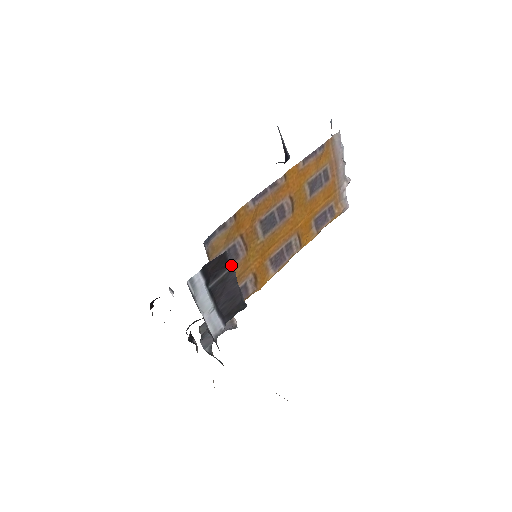
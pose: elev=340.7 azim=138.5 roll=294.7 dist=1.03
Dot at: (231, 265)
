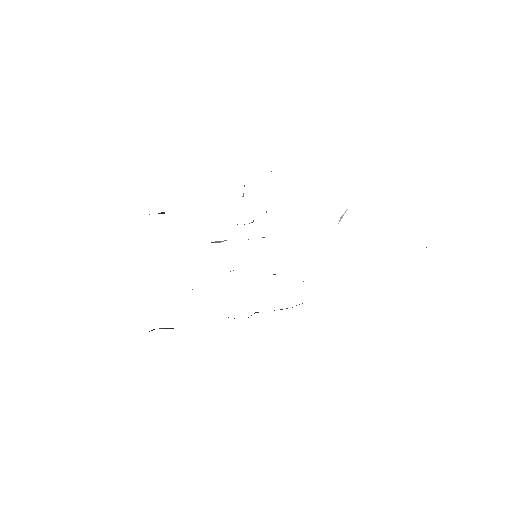
Dot at: occluded
